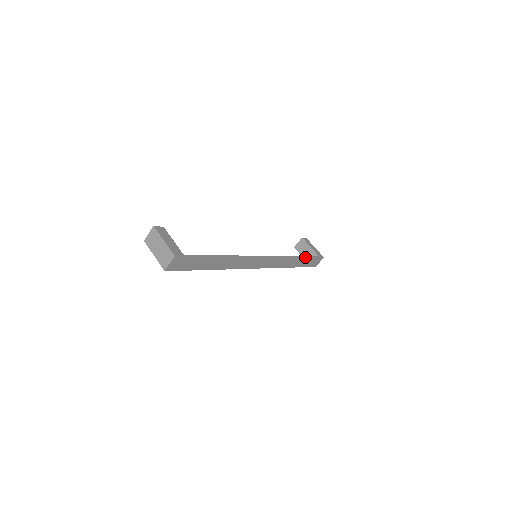
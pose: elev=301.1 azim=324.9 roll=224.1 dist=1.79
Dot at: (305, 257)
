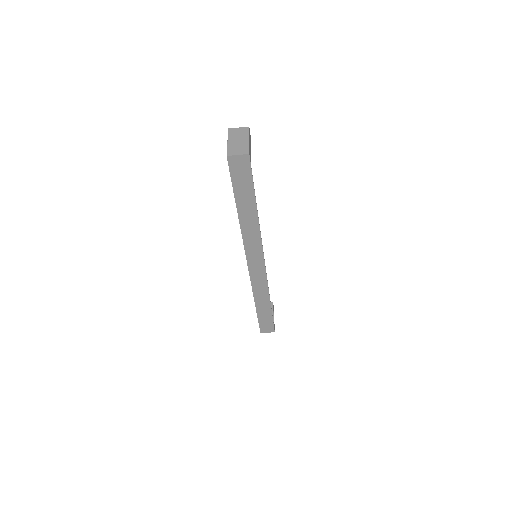
Dot at: (271, 310)
